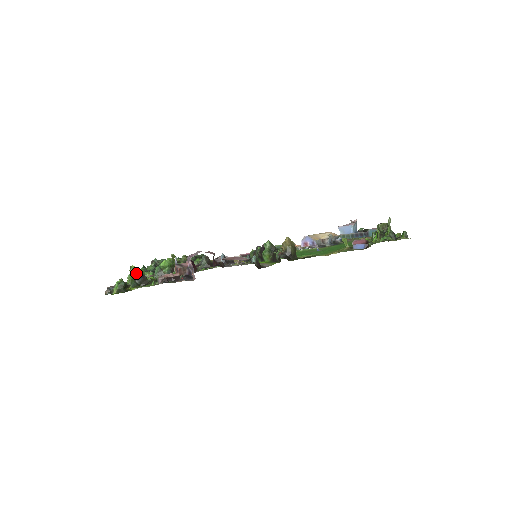
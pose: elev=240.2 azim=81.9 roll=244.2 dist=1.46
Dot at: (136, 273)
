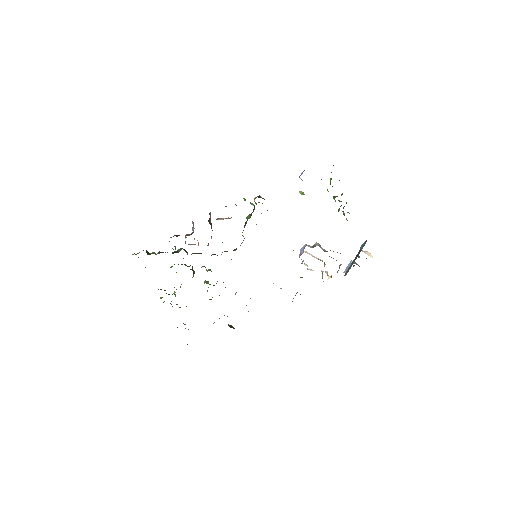
Dot at: (164, 290)
